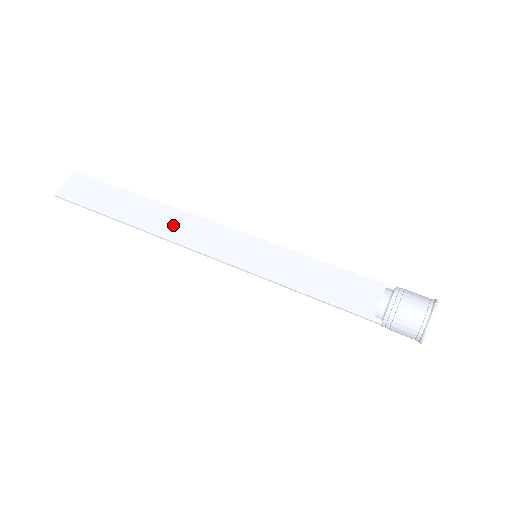
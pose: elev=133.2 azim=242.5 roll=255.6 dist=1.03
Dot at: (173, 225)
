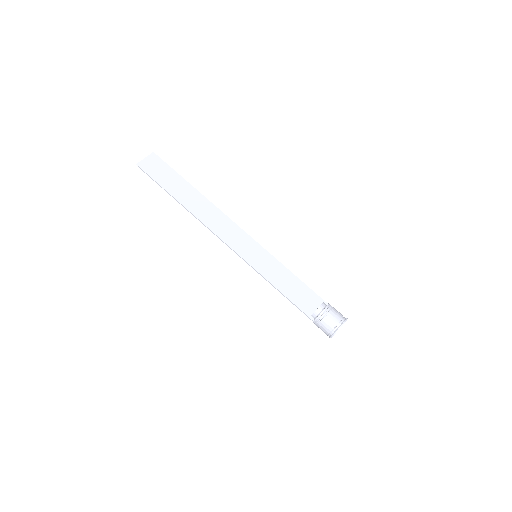
Dot at: (211, 217)
